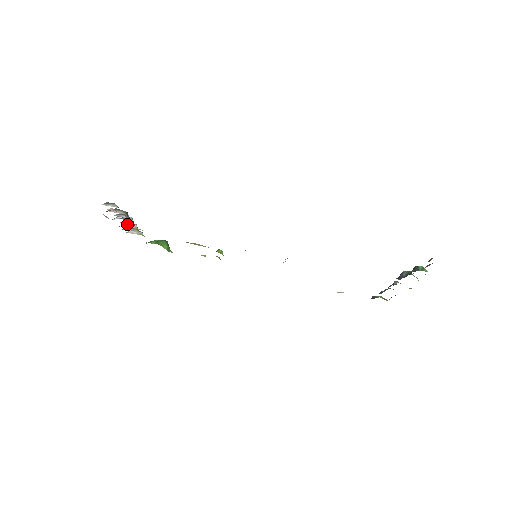
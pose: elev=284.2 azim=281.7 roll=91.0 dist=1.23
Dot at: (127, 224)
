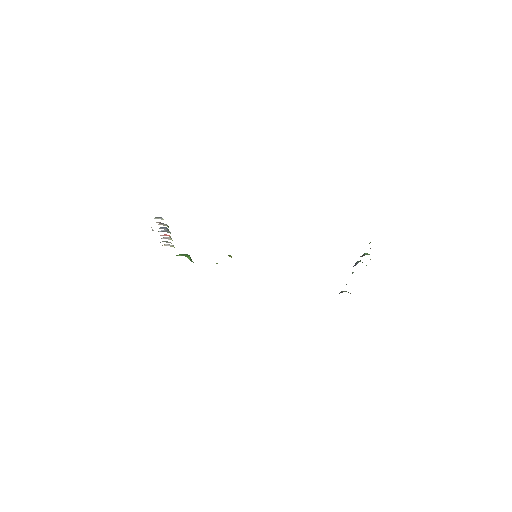
Dot at: (165, 237)
